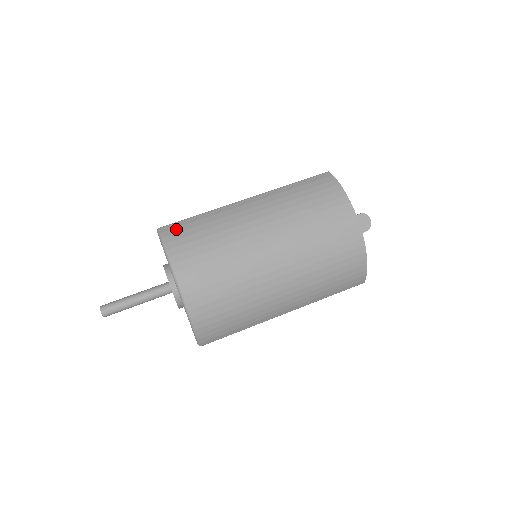
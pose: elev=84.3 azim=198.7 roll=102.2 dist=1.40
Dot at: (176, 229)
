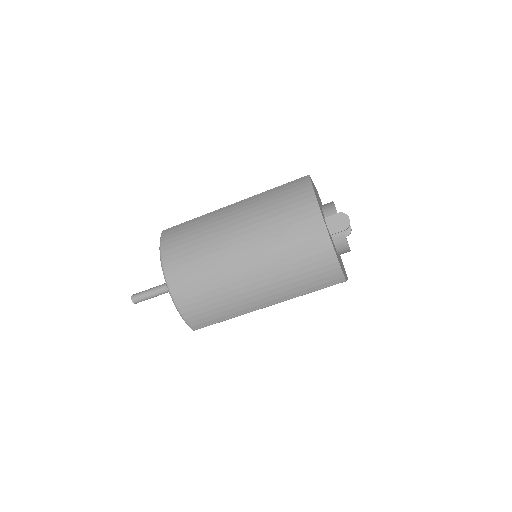
Dot at: (173, 231)
